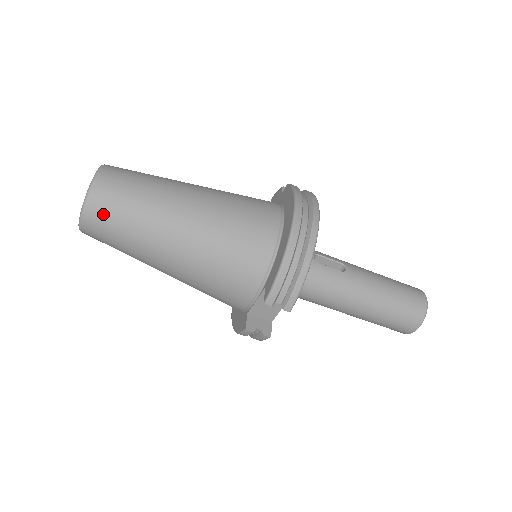
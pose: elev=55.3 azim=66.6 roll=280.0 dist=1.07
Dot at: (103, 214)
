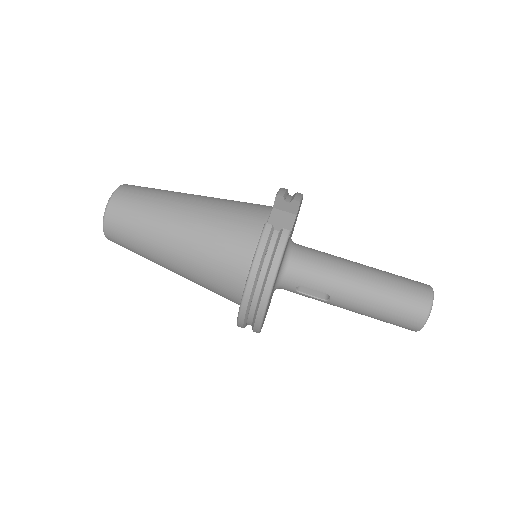
Dot at: (136, 187)
